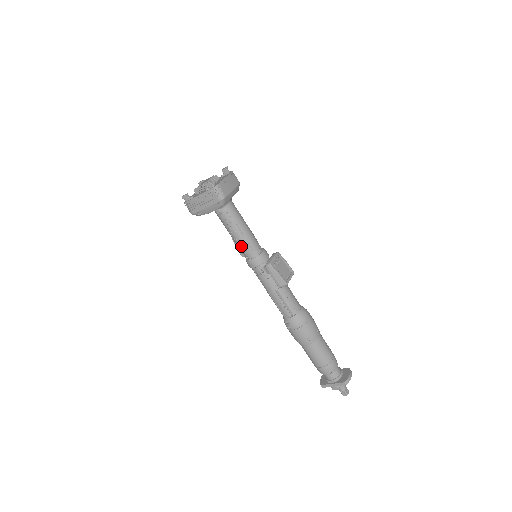
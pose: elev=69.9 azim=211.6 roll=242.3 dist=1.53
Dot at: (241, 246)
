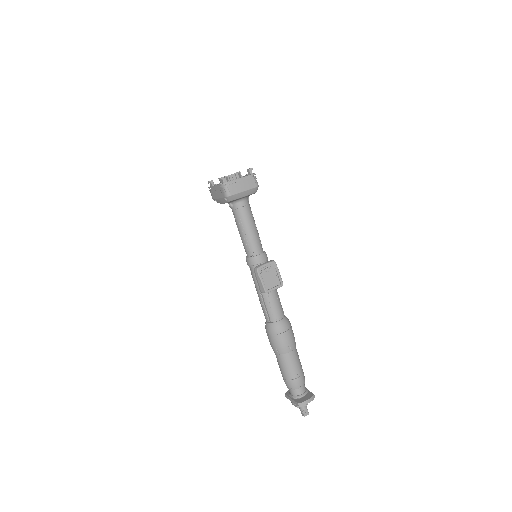
Dot at: (242, 242)
